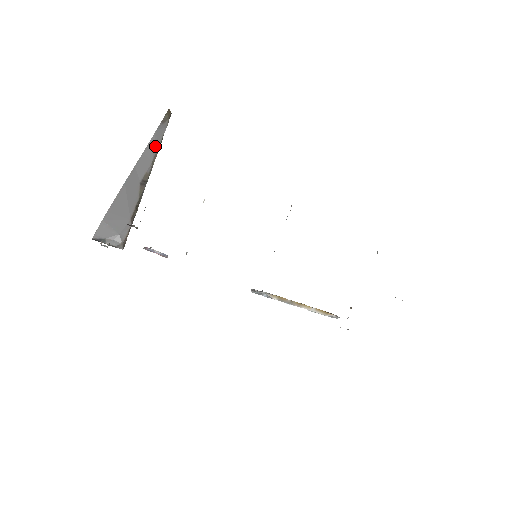
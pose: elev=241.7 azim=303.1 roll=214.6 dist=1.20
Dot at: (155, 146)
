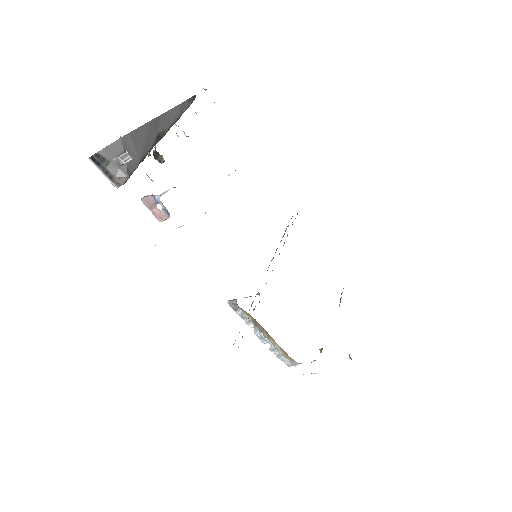
Dot at: (177, 115)
